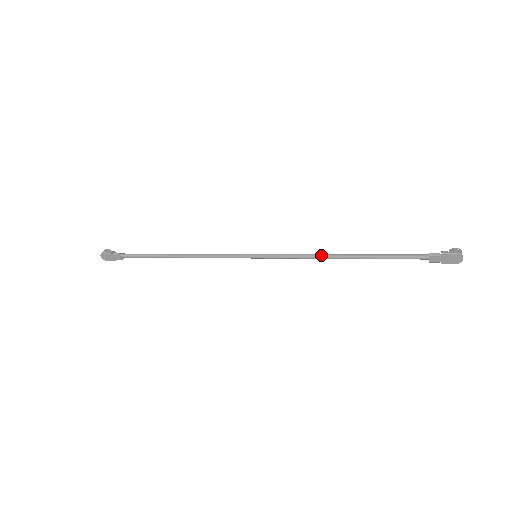
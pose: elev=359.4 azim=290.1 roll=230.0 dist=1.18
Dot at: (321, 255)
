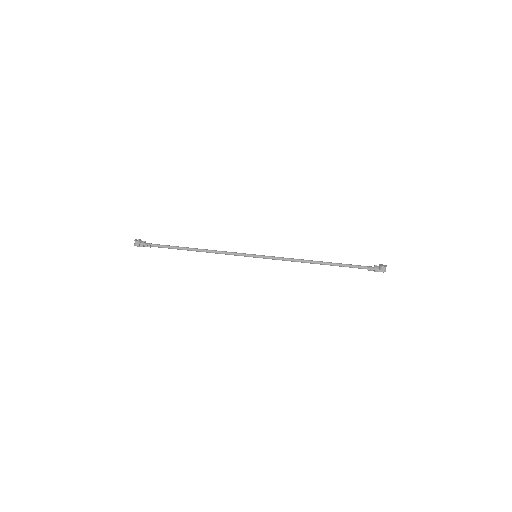
Dot at: (301, 262)
